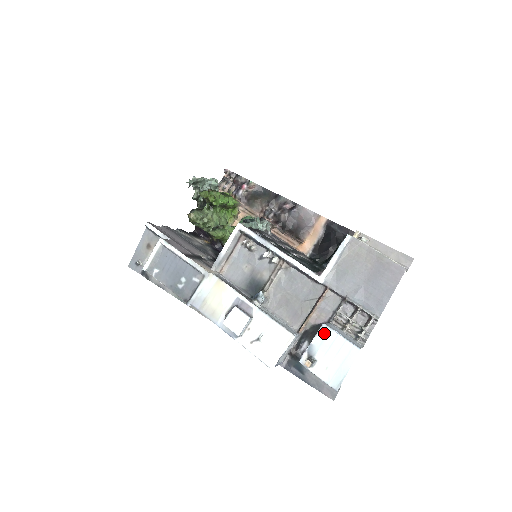
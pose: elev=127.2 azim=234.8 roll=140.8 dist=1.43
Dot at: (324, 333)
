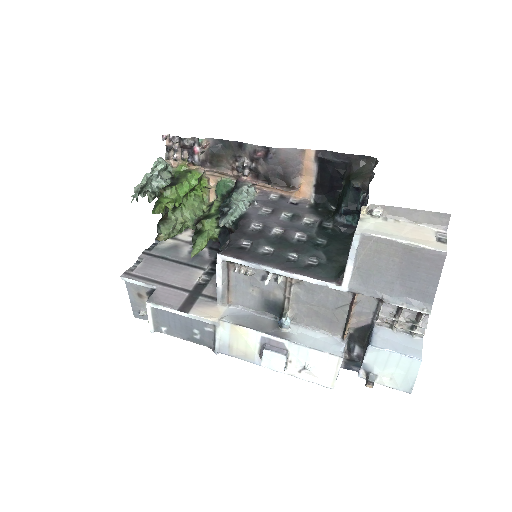
Dot at: (373, 353)
